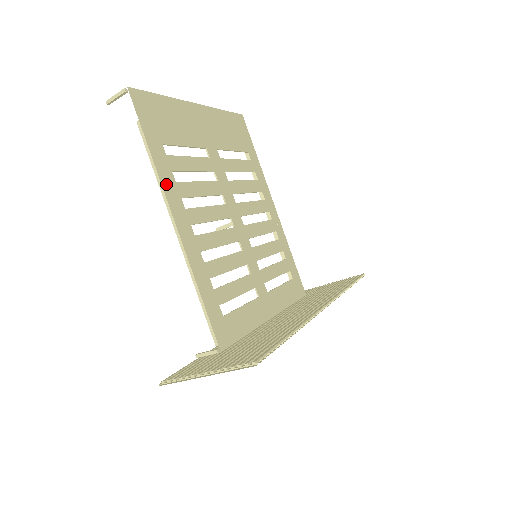
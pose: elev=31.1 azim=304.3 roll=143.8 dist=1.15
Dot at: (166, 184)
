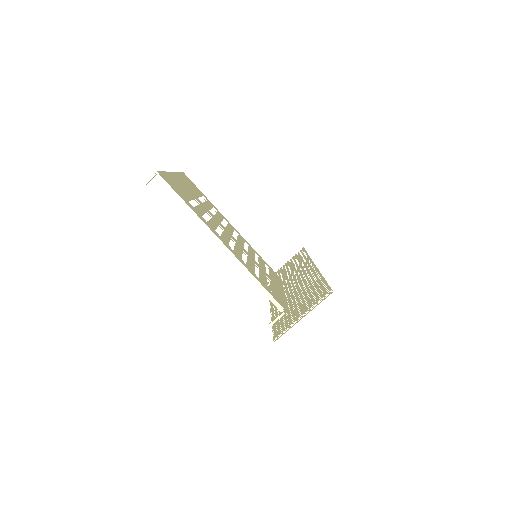
Dot at: (206, 224)
